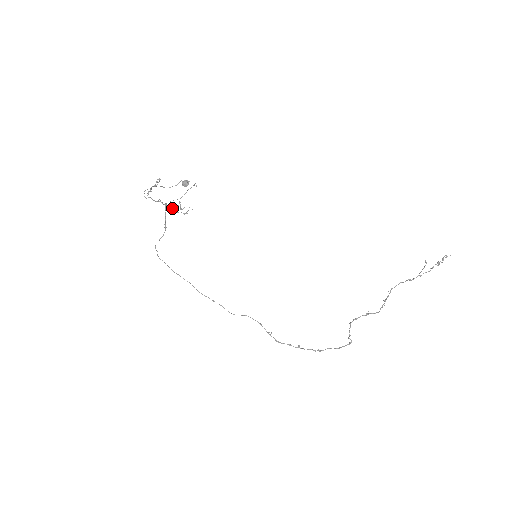
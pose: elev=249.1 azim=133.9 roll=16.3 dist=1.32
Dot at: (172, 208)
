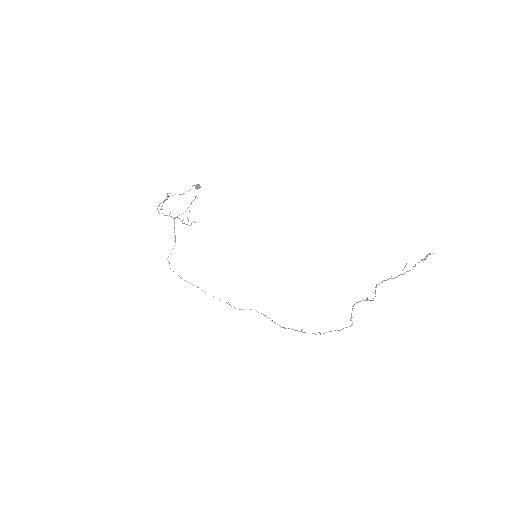
Dot at: occluded
